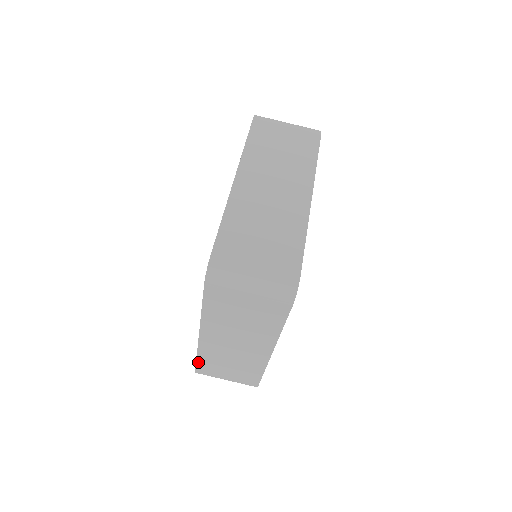
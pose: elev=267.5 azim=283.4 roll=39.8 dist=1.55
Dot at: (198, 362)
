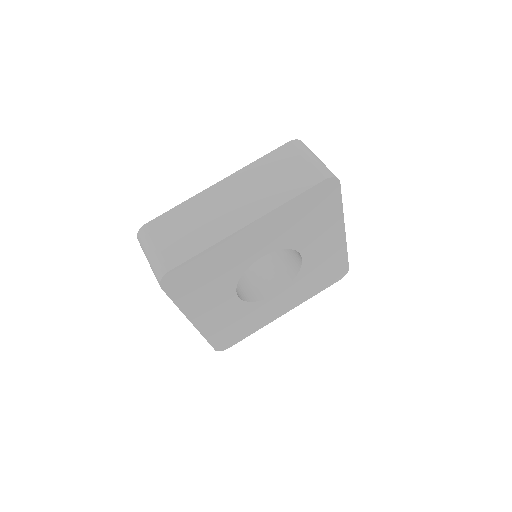
Dot at: (169, 212)
